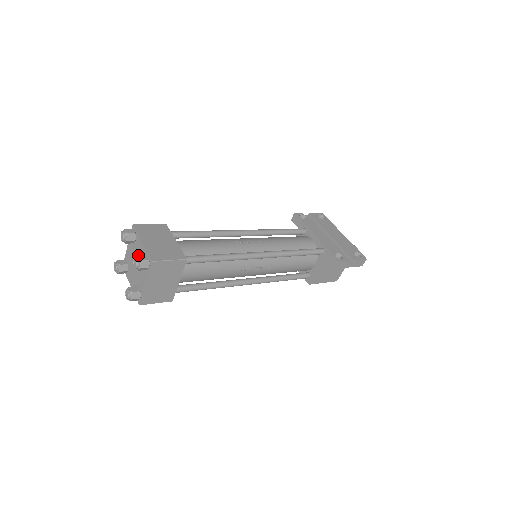
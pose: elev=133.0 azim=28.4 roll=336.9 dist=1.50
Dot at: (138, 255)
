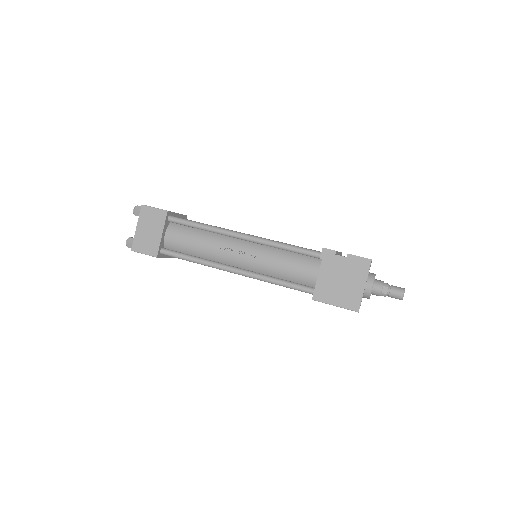
Dot at: occluded
